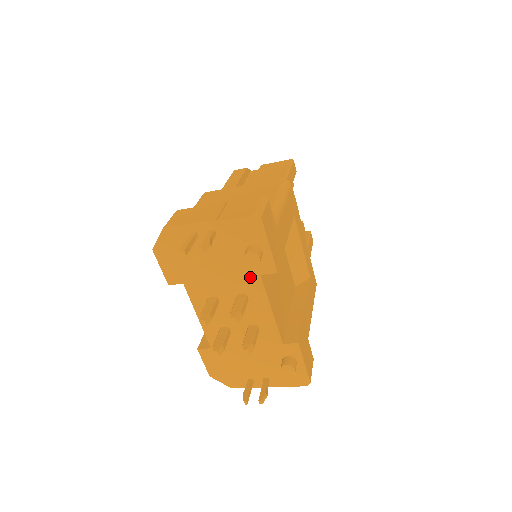
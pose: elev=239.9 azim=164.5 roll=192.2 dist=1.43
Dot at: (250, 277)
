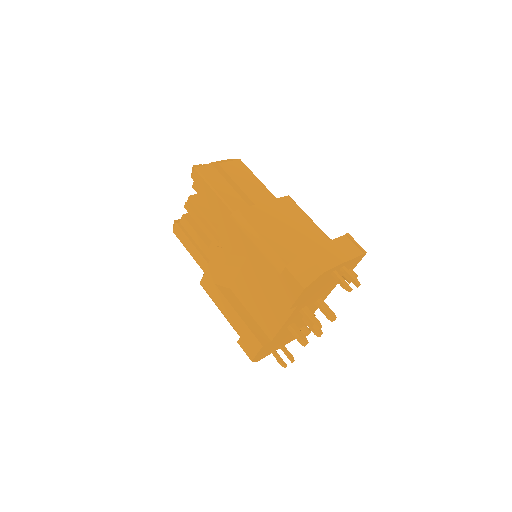
Dot at: (332, 287)
